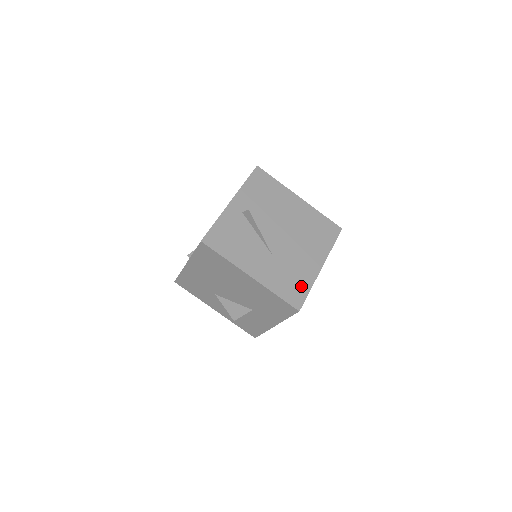
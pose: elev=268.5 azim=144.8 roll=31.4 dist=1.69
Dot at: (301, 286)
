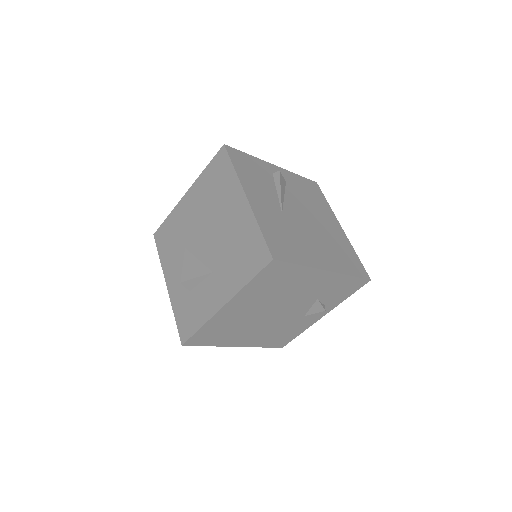
Dot at: (293, 253)
